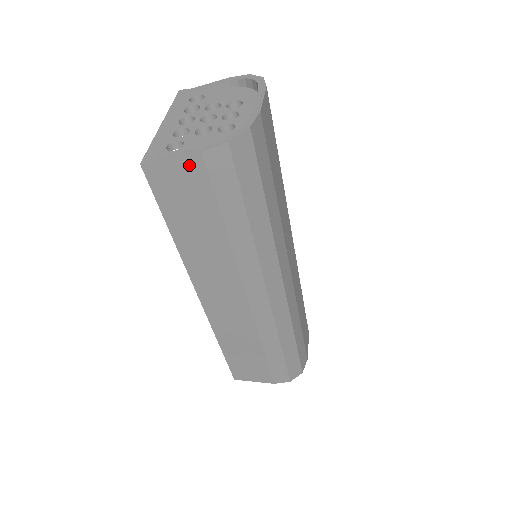
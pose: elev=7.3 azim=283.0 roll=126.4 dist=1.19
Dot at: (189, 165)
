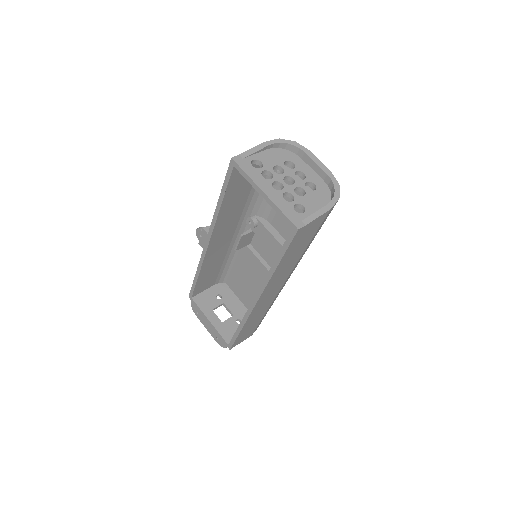
Dot at: (320, 219)
